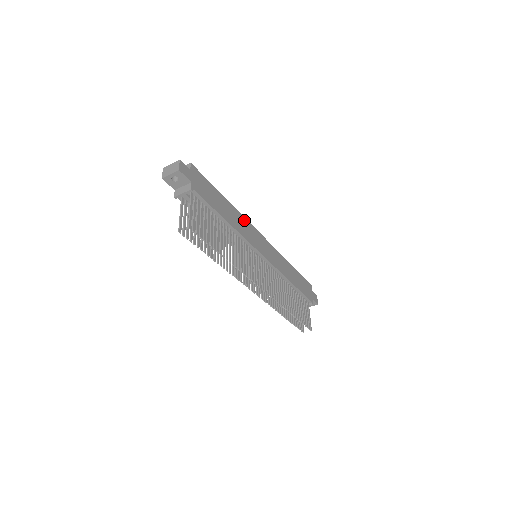
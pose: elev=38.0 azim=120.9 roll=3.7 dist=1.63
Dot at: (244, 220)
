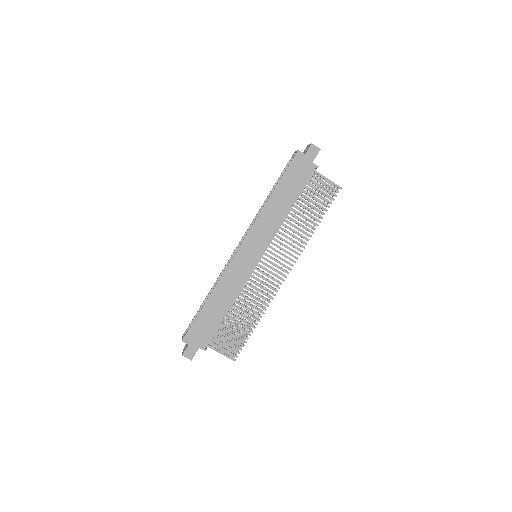
Dot at: (225, 277)
